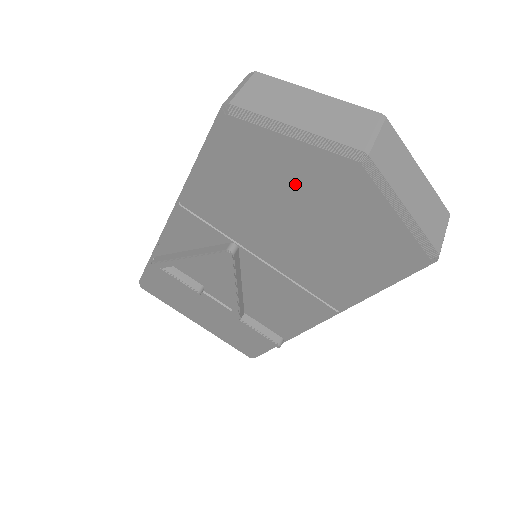
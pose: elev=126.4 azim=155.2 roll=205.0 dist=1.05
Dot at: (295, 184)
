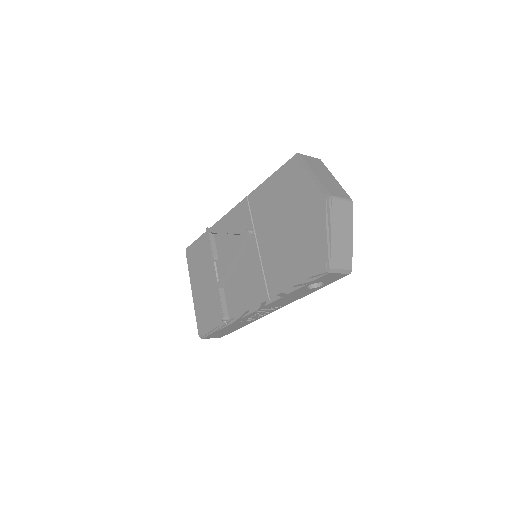
Dot at: (298, 201)
